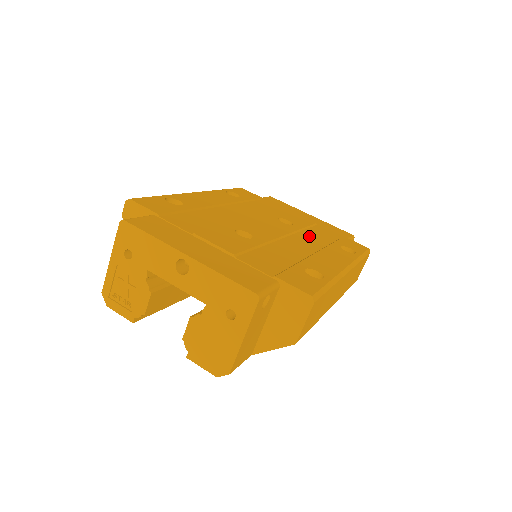
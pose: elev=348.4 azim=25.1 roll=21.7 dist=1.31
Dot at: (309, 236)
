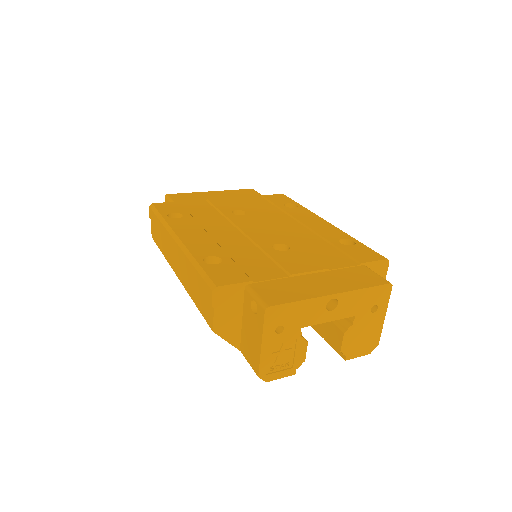
Dot at: (267, 213)
